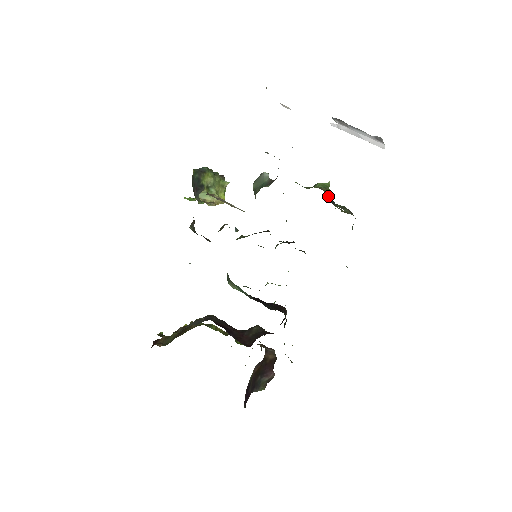
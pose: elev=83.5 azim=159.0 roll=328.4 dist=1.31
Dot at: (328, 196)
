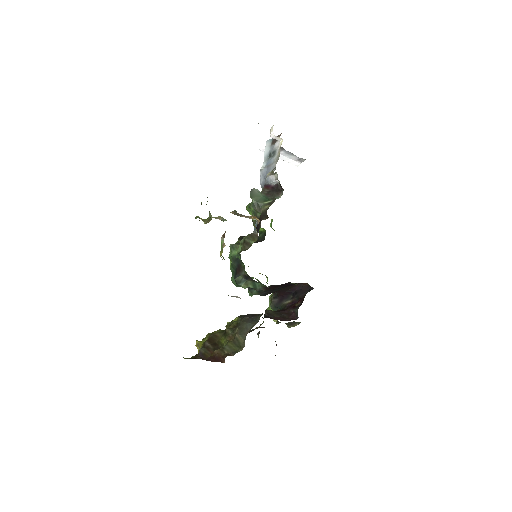
Dot at: occluded
